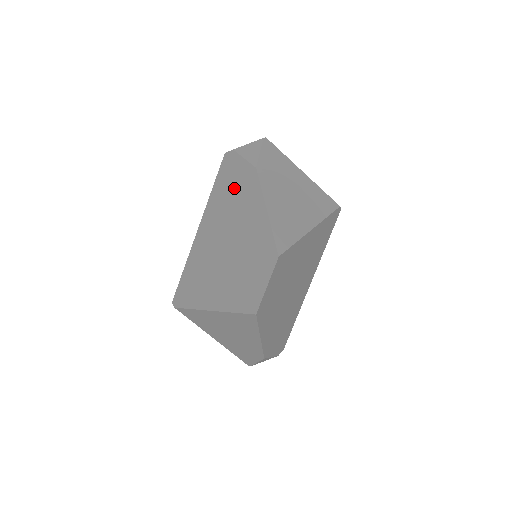
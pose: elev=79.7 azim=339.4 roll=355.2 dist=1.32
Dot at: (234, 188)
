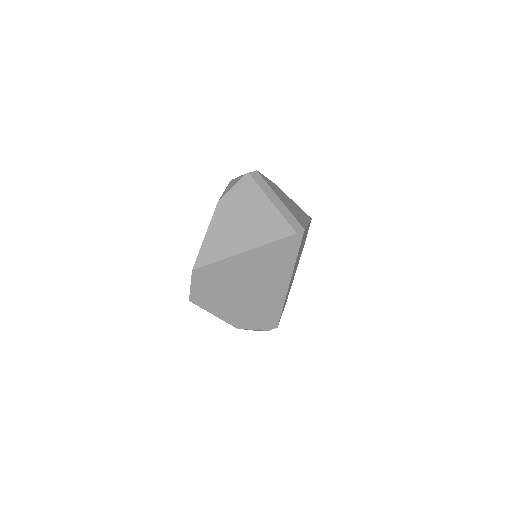
Dot at: occluded
